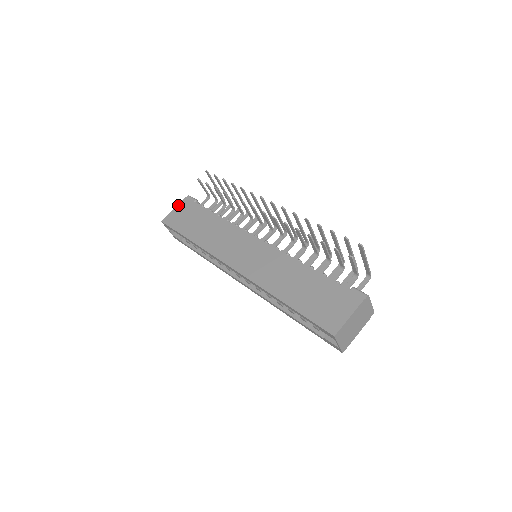
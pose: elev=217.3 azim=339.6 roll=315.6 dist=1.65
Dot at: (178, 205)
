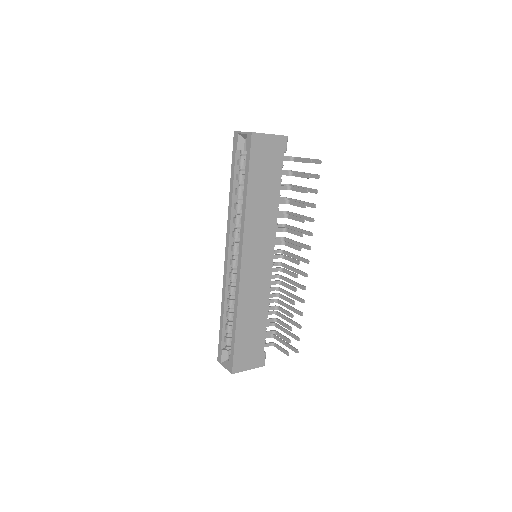
Dot at: (275, 136)
